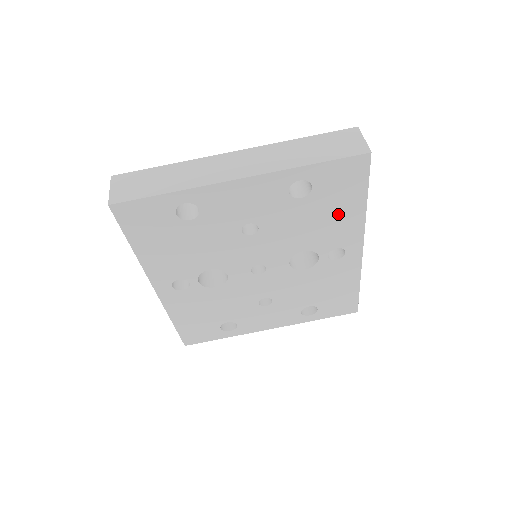
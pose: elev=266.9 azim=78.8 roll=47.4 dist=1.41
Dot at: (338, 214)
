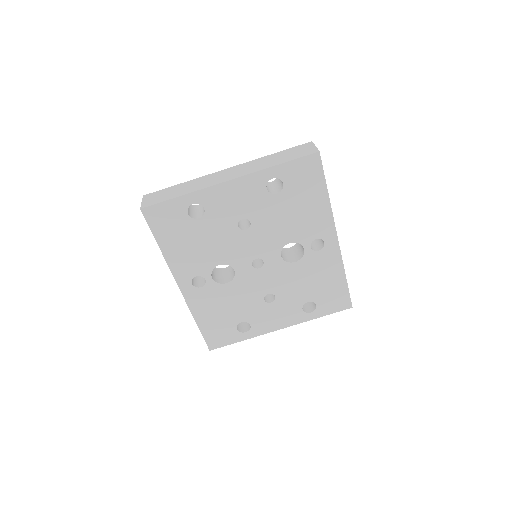
Dot at: (309, 206)
